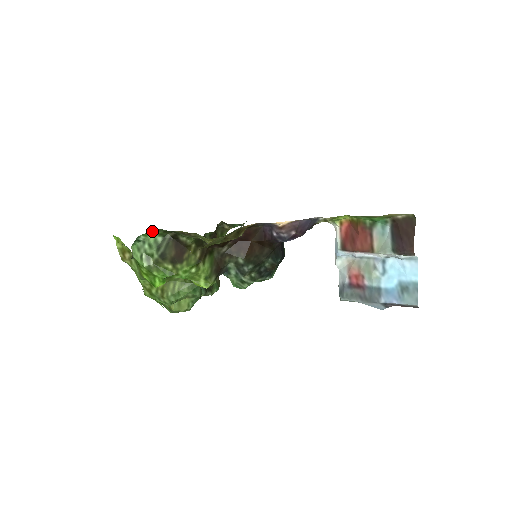
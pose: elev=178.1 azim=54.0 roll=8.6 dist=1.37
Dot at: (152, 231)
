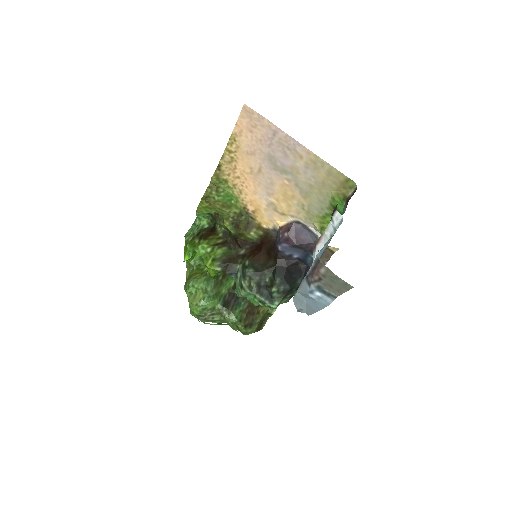
Dot at: (205, 218)
